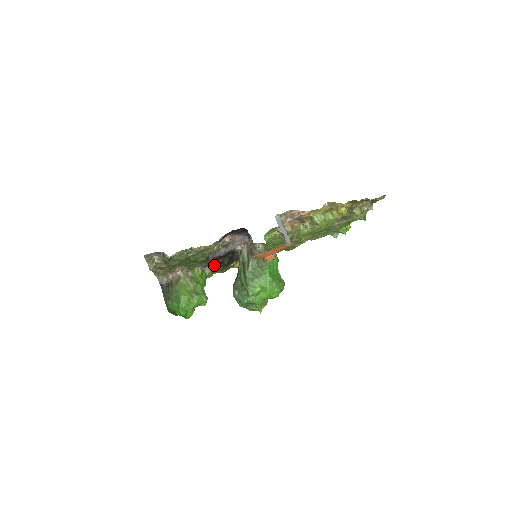
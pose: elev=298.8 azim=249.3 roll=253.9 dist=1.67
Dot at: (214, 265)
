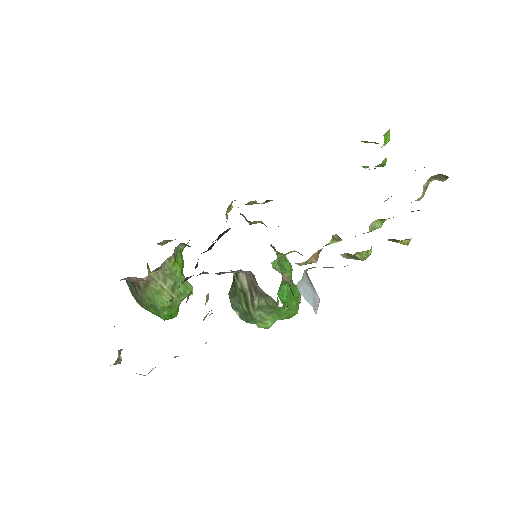
Dot at: (195, 268)
